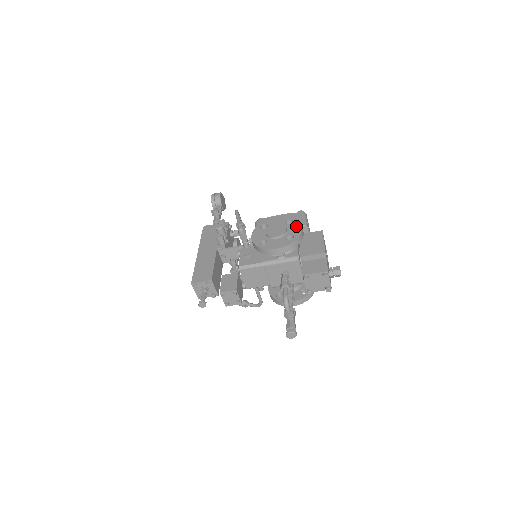
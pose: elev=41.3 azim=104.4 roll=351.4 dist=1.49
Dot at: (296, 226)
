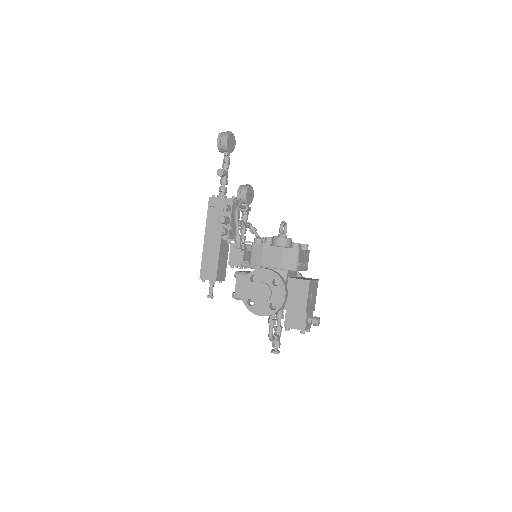
Dot at: (280, 292)
